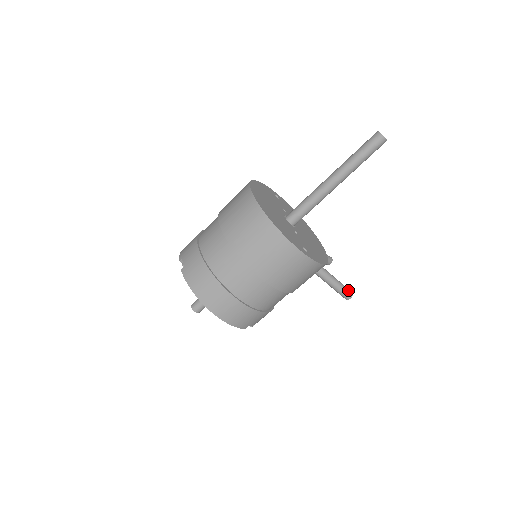
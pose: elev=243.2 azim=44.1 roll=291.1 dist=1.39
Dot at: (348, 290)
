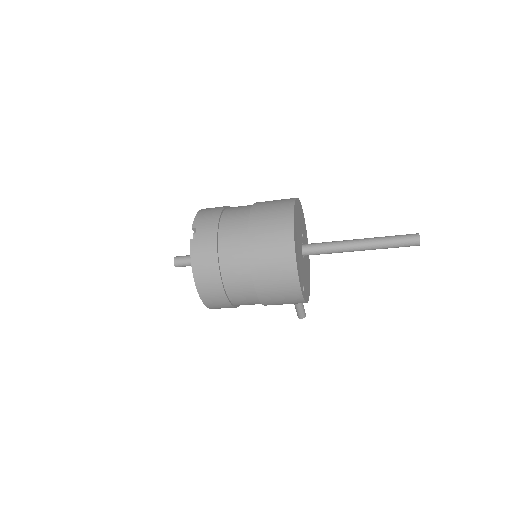
Dot at: occluded
